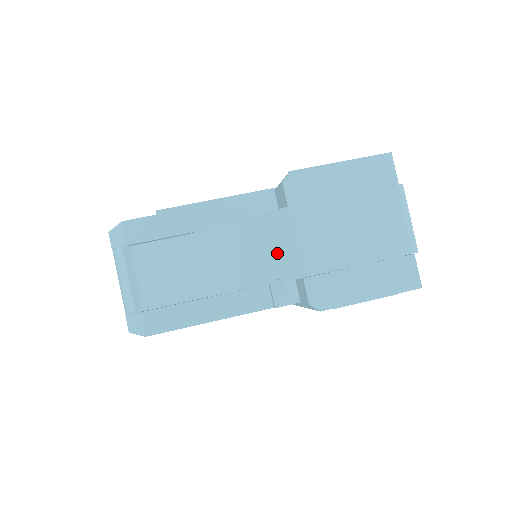
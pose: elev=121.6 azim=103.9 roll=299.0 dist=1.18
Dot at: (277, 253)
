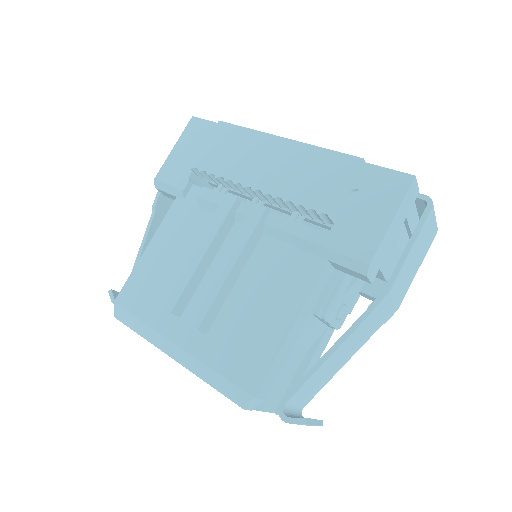
Dot at: (381, 317)
